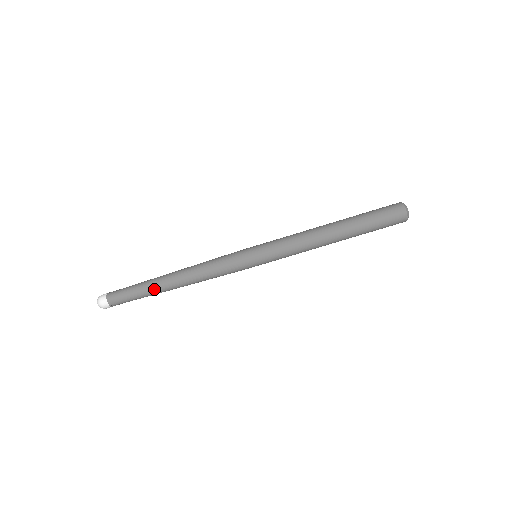
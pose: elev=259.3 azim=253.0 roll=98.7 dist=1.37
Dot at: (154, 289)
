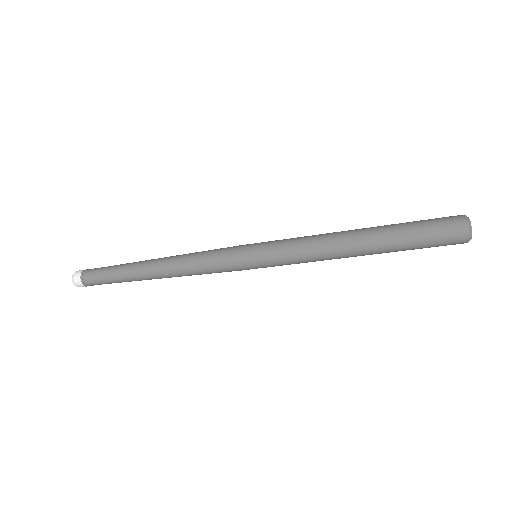
Dot at: (138, 280)
